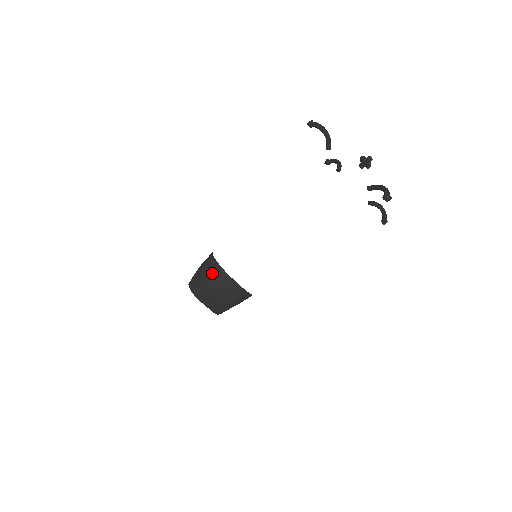
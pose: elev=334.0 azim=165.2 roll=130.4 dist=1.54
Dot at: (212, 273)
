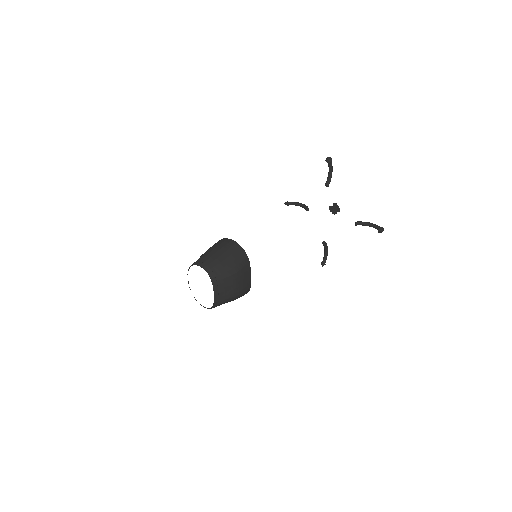
Dot at: (235, 255)
